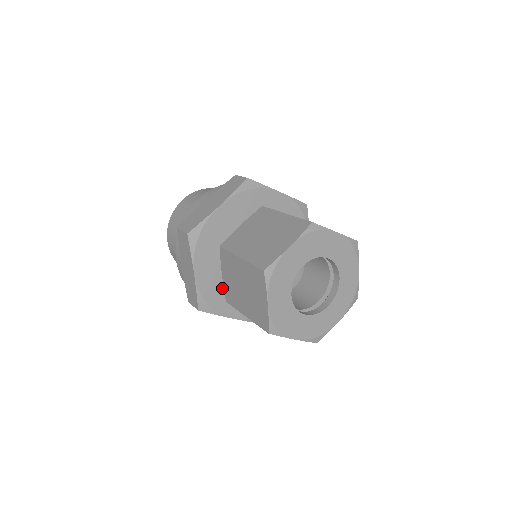
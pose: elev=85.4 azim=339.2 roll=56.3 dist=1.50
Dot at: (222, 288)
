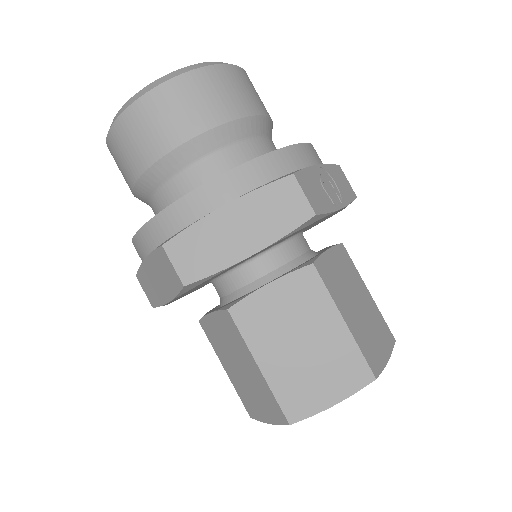
Dot at: (195, 289)
